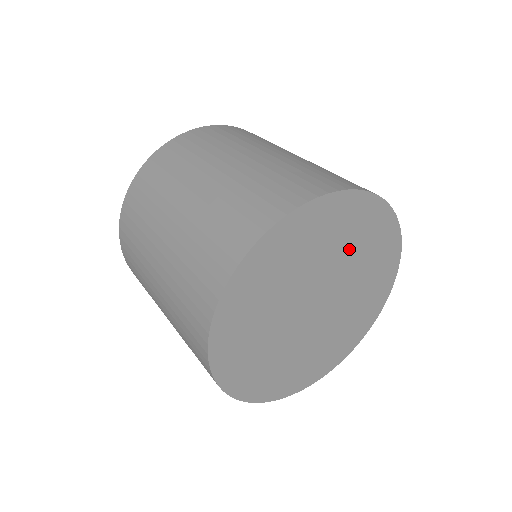
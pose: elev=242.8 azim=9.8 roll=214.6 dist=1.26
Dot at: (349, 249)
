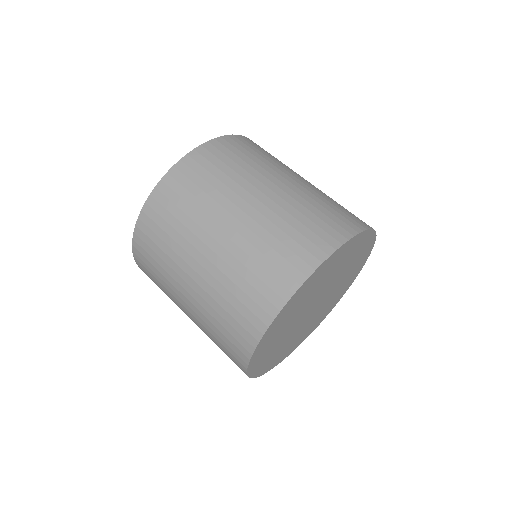
Dot at: (323, 281)
